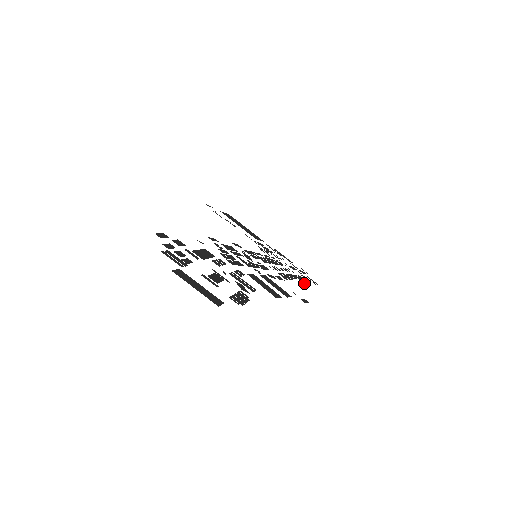
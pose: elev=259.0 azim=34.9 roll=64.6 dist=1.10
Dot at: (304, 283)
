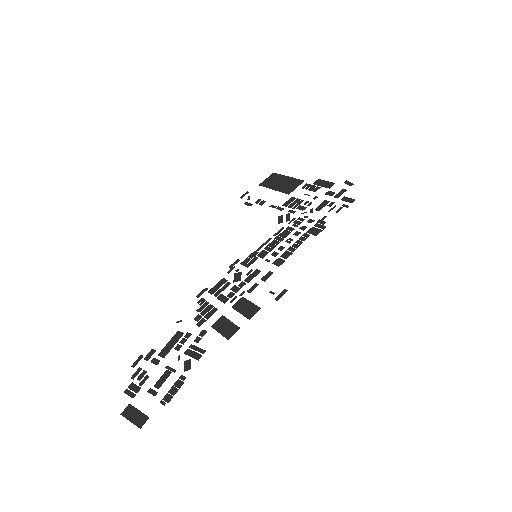
Dot at: occluded
